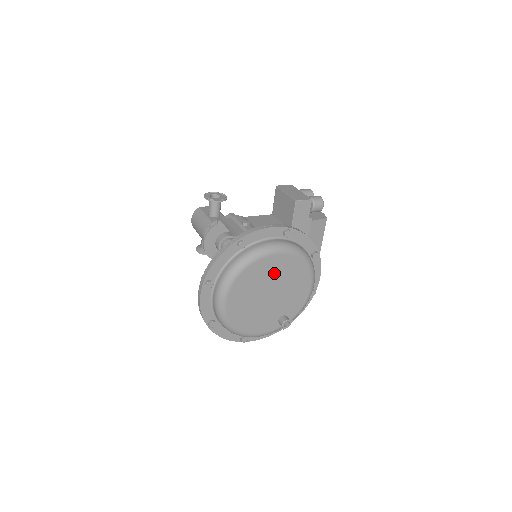
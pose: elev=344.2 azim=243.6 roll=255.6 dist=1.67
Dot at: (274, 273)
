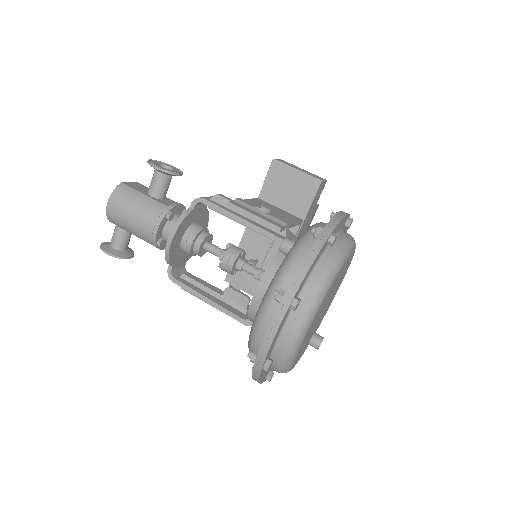
Dot at: occluded
